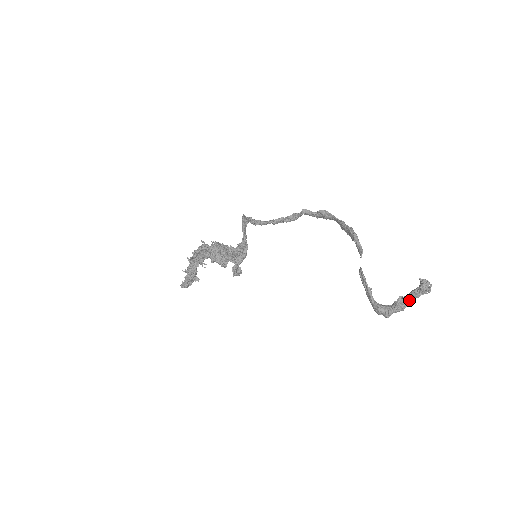
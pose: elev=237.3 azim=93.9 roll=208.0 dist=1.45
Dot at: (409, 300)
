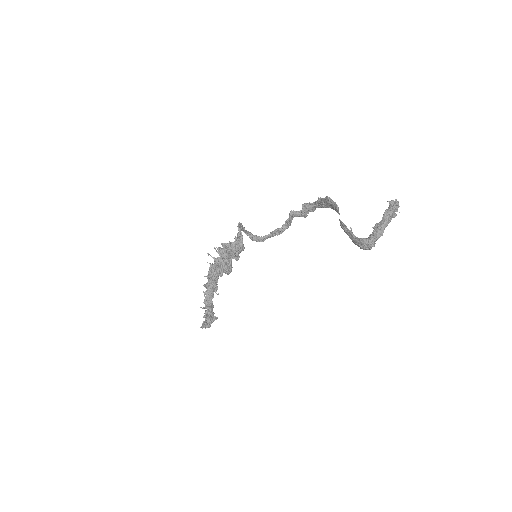
Dot at: (384, 221)
